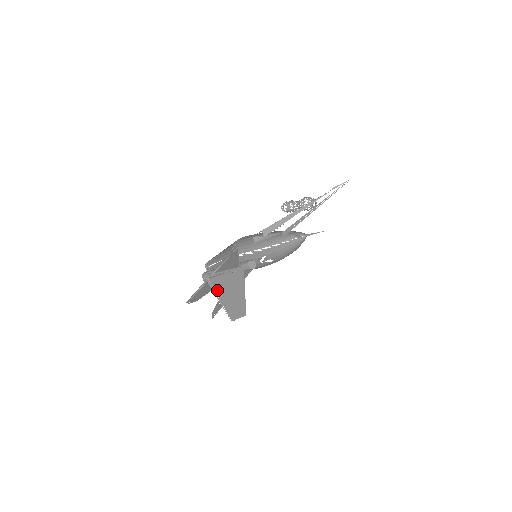
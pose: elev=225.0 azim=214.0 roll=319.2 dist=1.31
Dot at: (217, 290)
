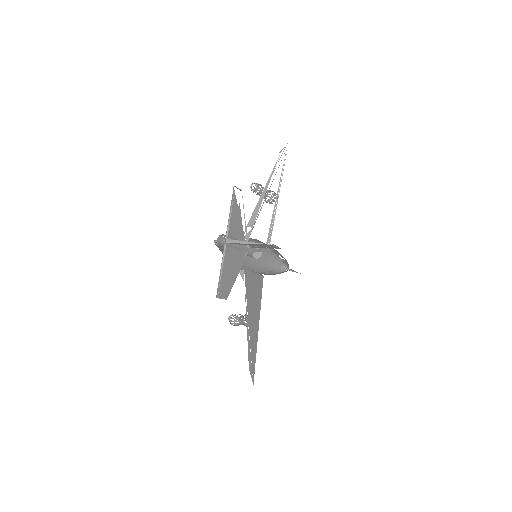
Dot at: (240, 241)
